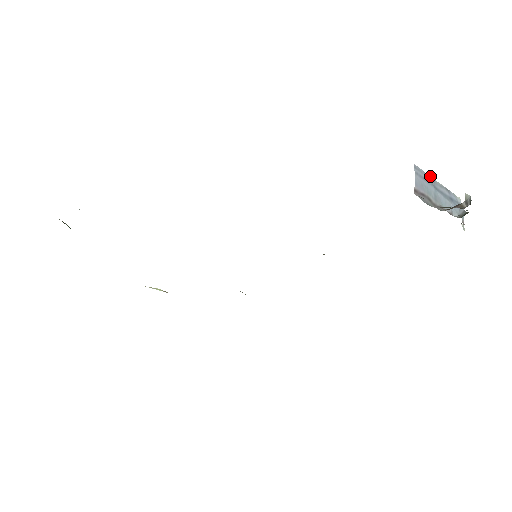
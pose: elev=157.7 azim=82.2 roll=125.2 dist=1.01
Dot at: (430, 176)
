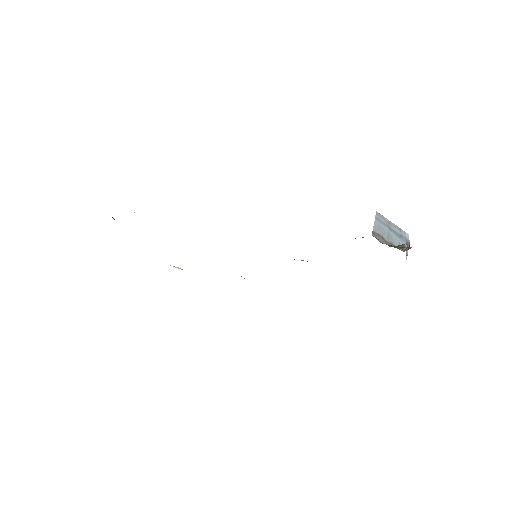
Dot at: (387, 219)
